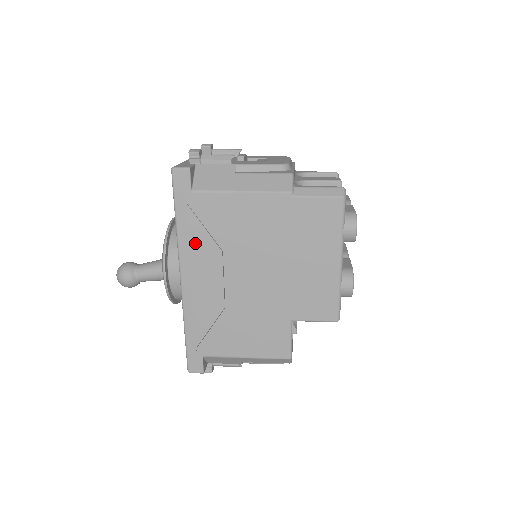
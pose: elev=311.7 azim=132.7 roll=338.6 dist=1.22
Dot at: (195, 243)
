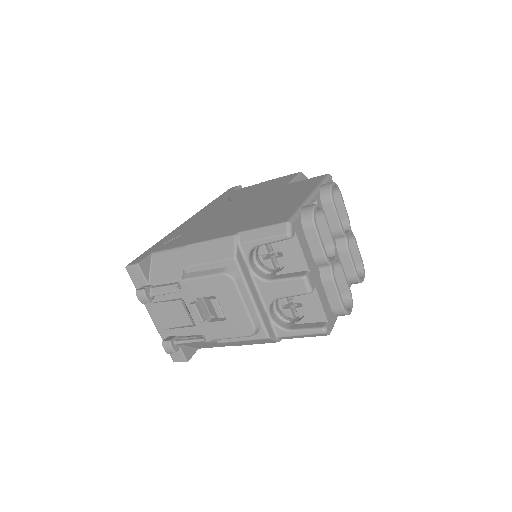
Dot at: occluded
